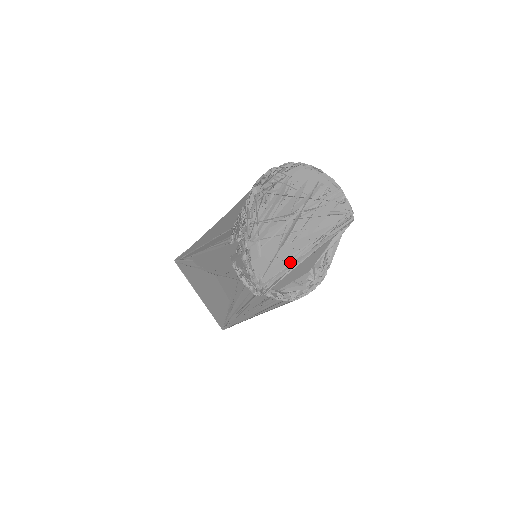
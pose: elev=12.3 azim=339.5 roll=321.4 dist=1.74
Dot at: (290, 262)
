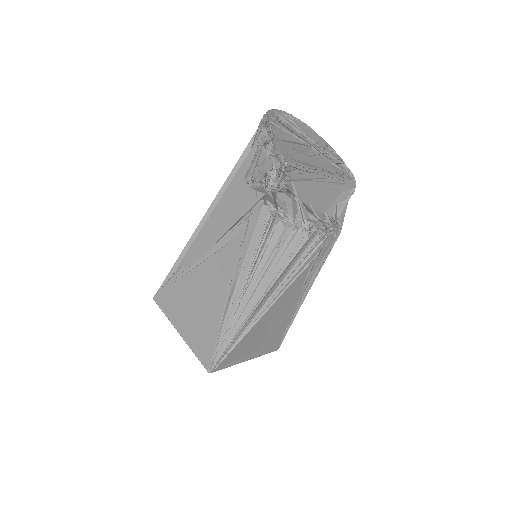
Dot at: (309, 168)
